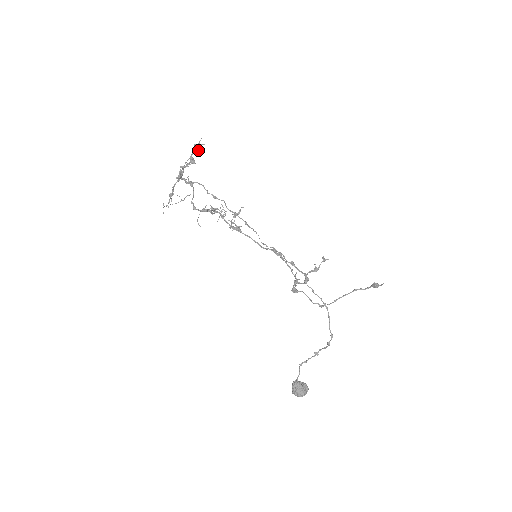
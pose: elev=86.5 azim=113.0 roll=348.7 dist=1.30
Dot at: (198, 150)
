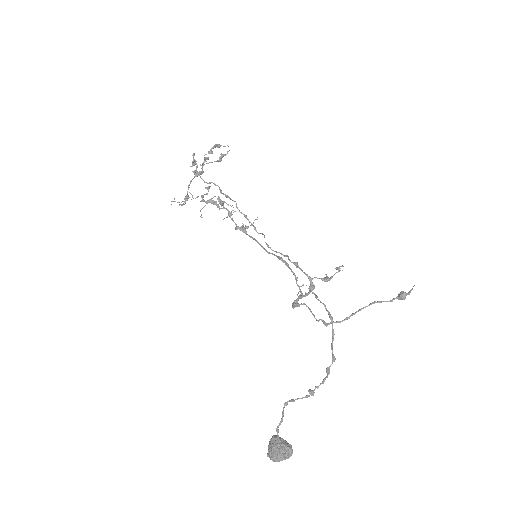
Dot at: (219, 145)
